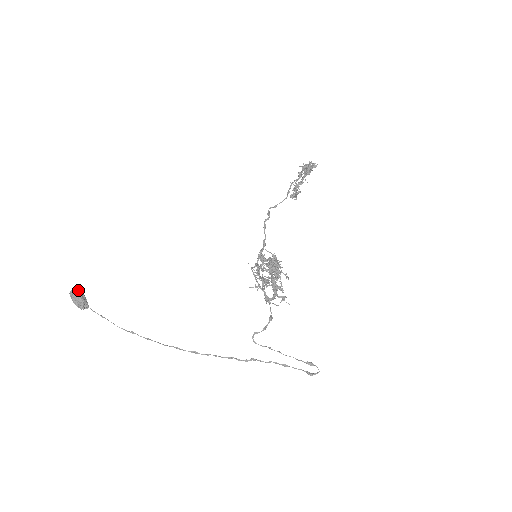
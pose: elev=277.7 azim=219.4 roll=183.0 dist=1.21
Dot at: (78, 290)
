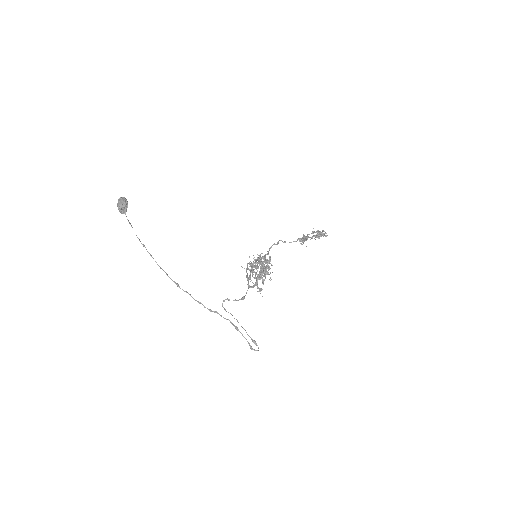
Dot at: (126, 199)
